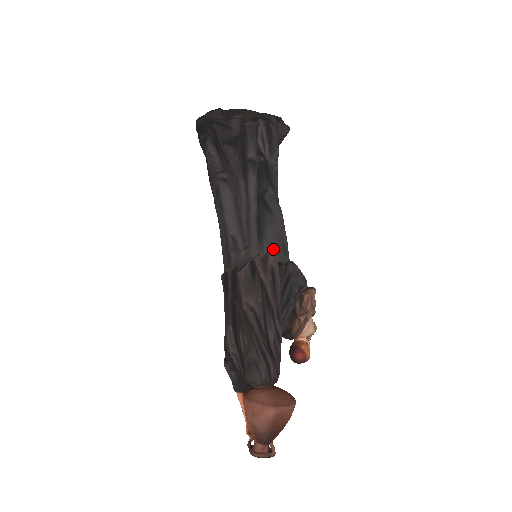
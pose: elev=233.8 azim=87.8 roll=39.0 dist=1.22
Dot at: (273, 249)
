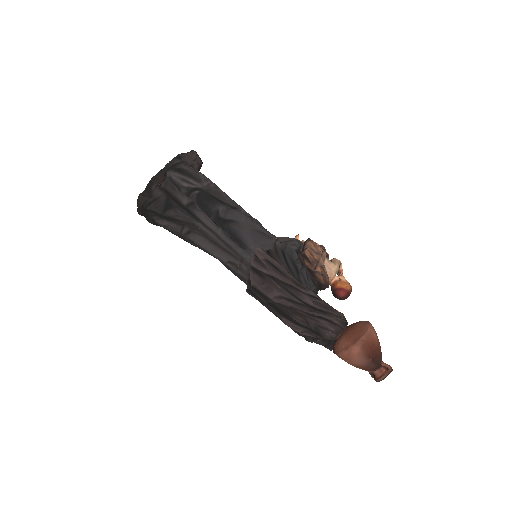
Dot at: (257, 244)
